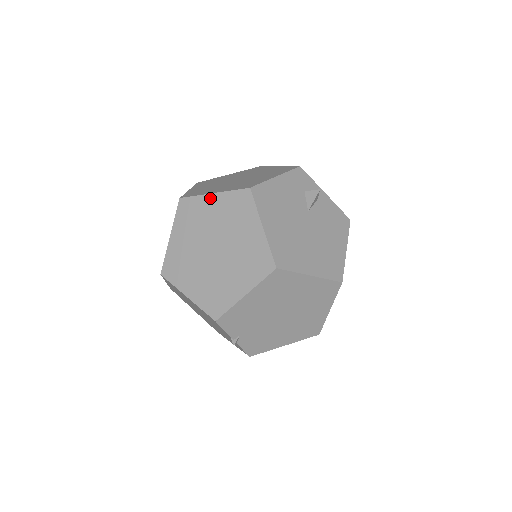
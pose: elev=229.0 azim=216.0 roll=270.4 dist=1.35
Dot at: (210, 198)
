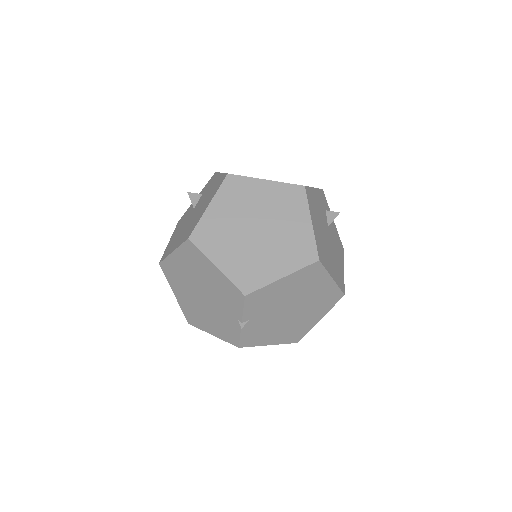
Dot at: (262, 183)
